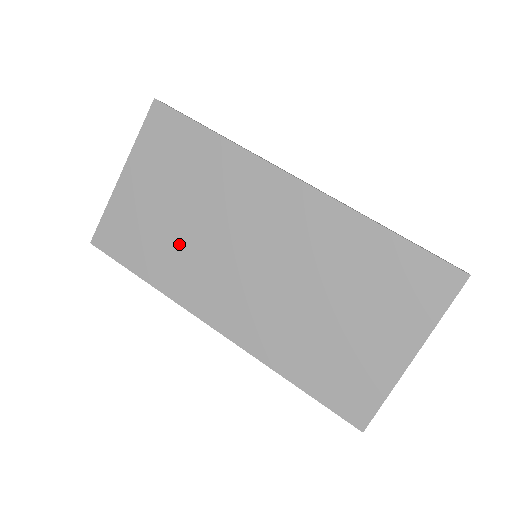
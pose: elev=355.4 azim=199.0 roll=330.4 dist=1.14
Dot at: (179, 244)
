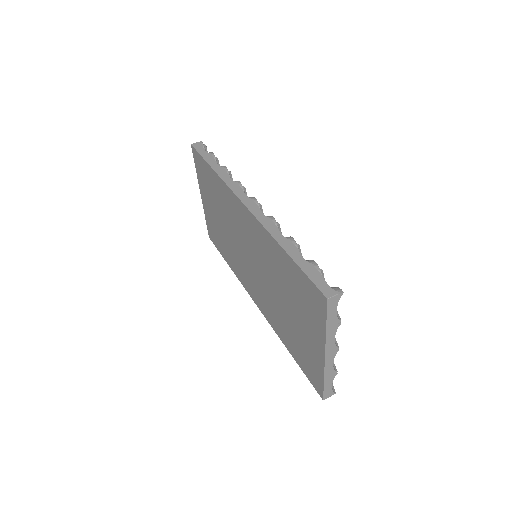
Dot at: (228, 244)
